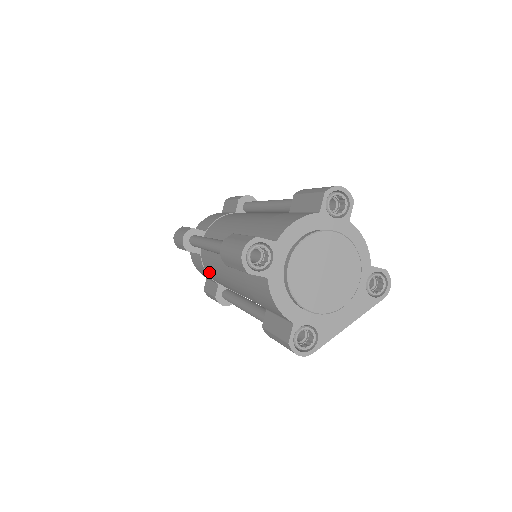
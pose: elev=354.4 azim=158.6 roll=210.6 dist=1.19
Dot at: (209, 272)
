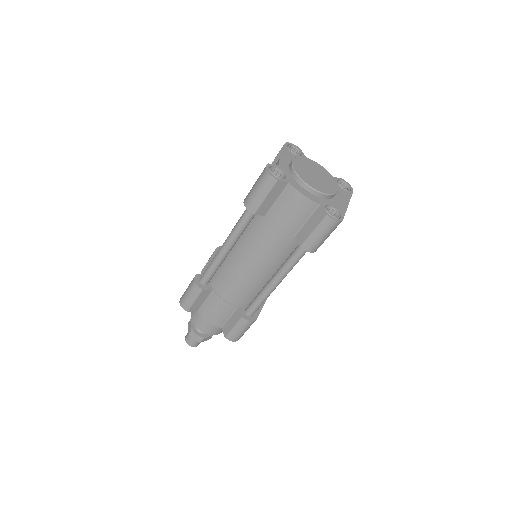
Dot at: (228, 294)
